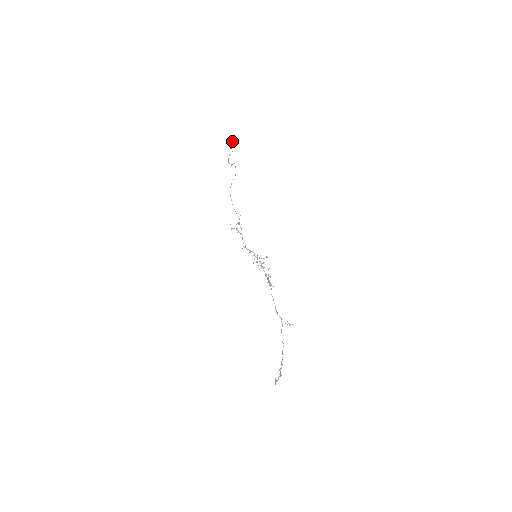
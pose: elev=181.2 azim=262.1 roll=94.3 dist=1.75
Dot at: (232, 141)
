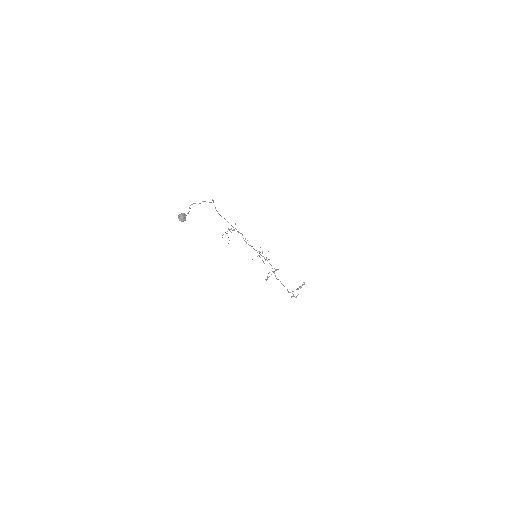
Dot at: (179, 220)
